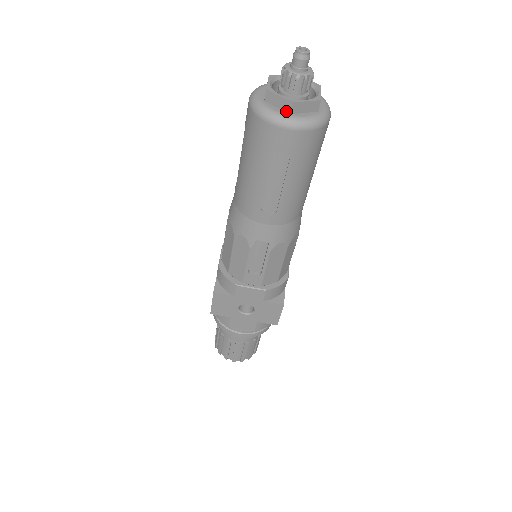
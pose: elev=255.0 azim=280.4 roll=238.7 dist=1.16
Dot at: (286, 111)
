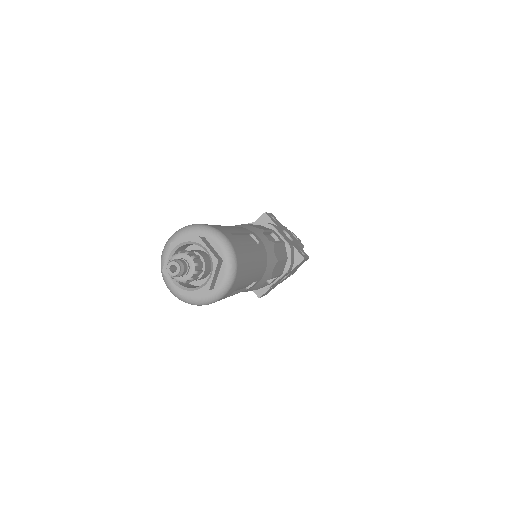
Dot at: occluded
